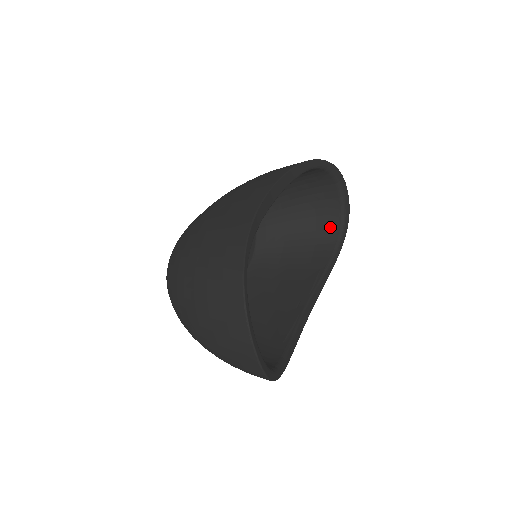
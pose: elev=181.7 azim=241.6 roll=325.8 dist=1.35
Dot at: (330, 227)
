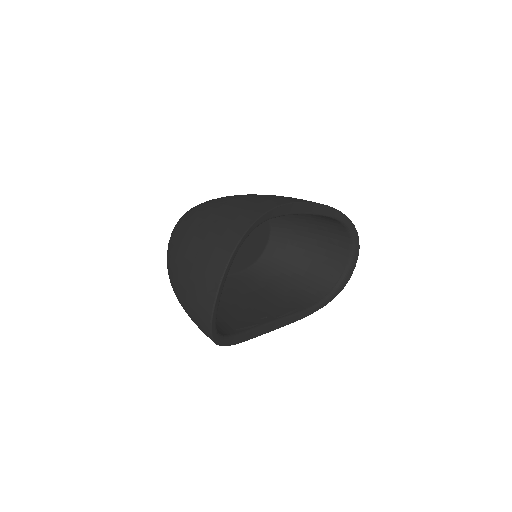
Dot at: (325, 284)
